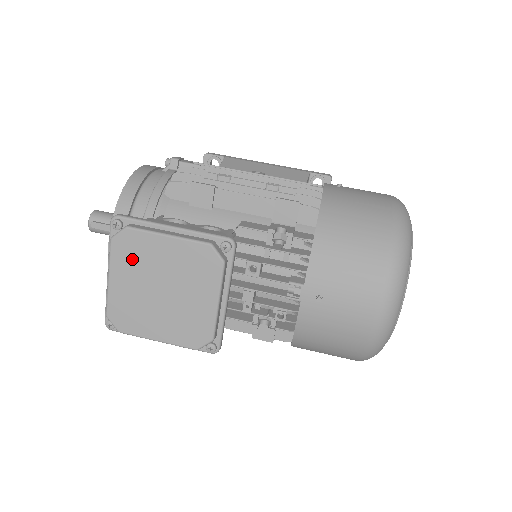
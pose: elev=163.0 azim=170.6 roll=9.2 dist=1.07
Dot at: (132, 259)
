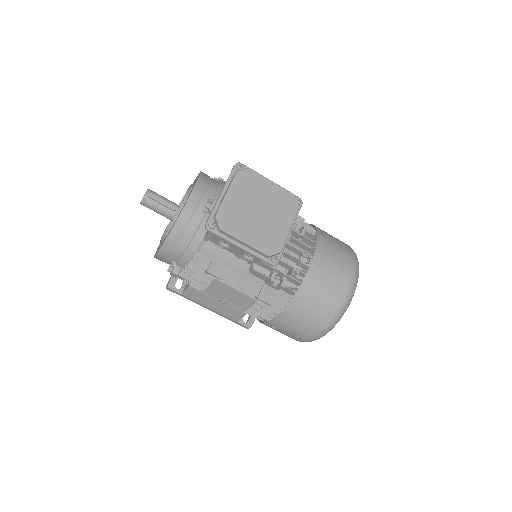
Dot at: (247, 186)
